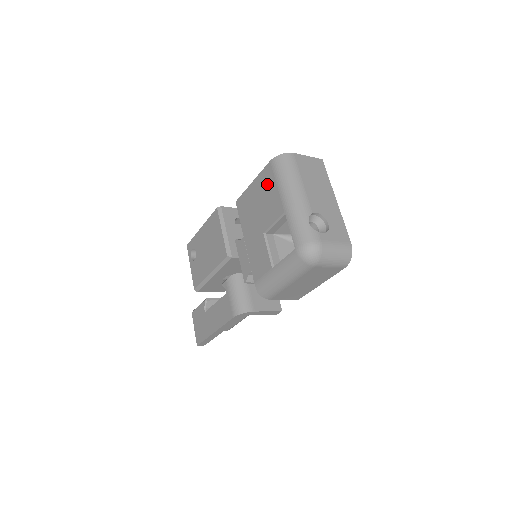
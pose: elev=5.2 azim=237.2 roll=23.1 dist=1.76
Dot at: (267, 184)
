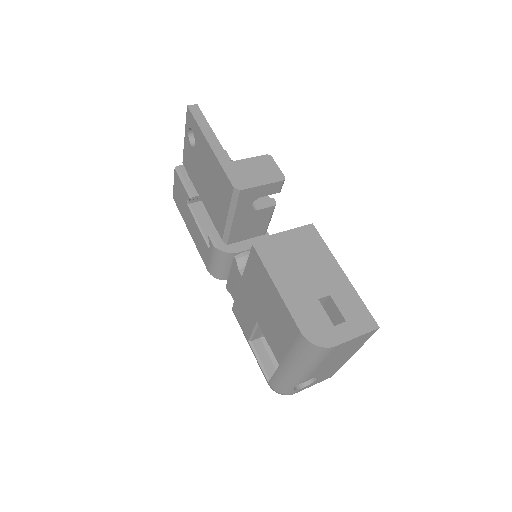
Dot at: (284, 327)
